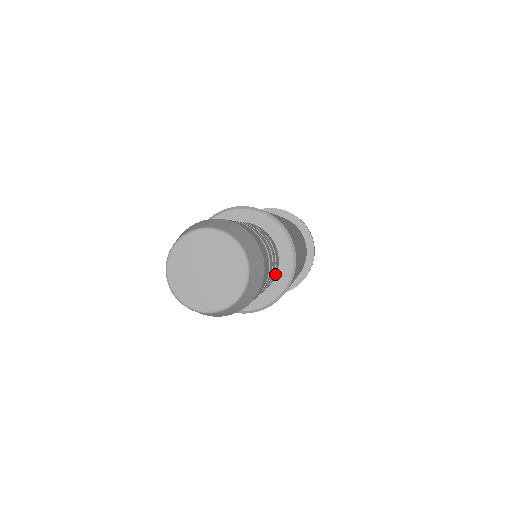
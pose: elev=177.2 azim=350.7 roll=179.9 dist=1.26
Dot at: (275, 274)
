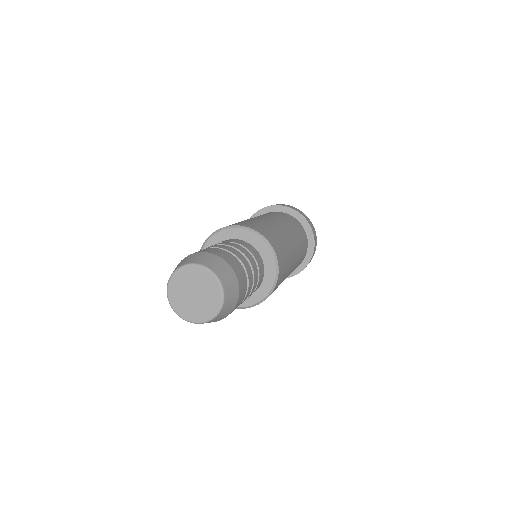
Dot at: (260, 283)
